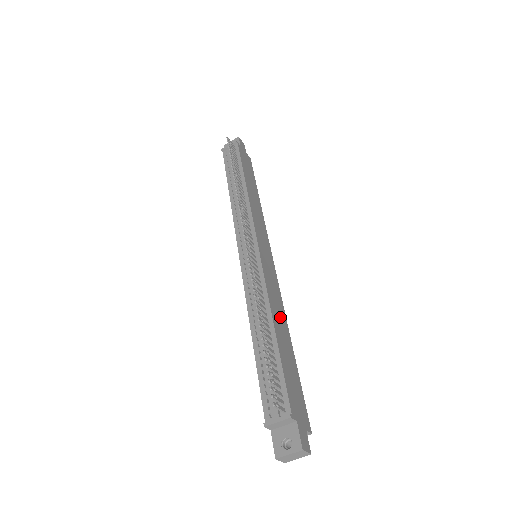
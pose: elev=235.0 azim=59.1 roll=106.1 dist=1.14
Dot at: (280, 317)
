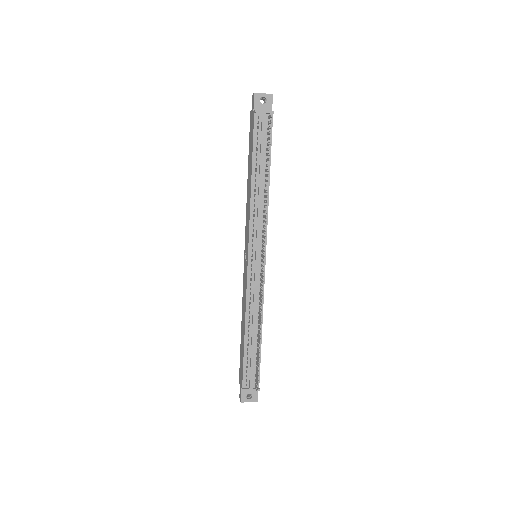
Dot at: occluded
